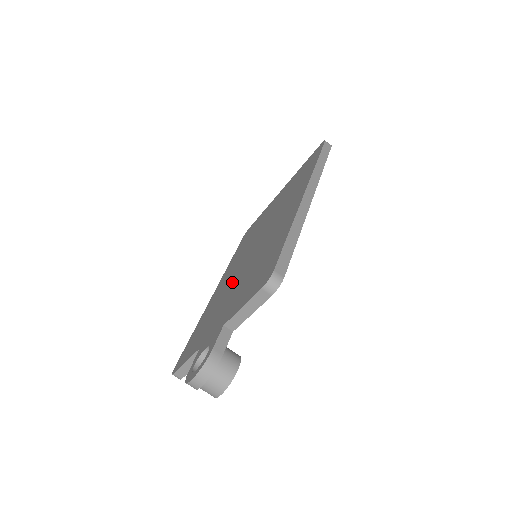
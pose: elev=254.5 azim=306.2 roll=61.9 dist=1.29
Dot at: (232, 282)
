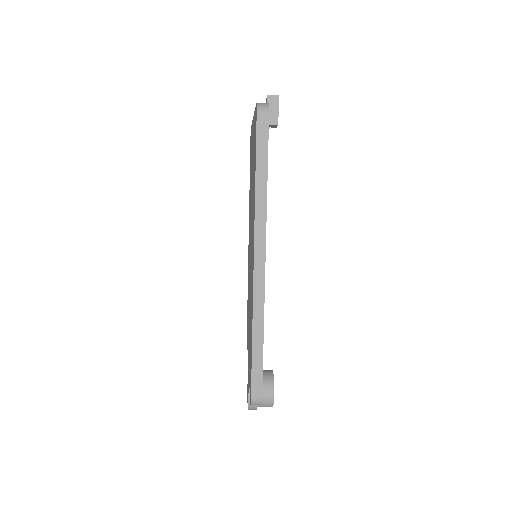
Dot at: (249, 281)
